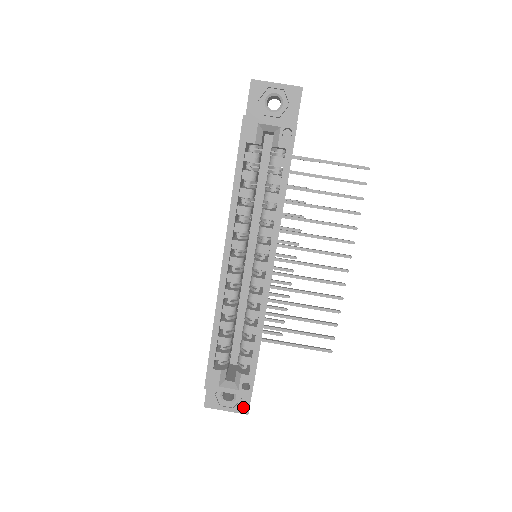
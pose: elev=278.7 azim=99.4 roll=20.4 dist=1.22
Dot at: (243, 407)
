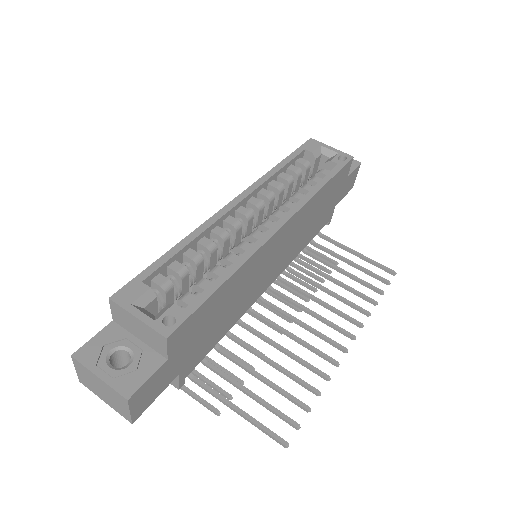
Dot at: (129, 384)
